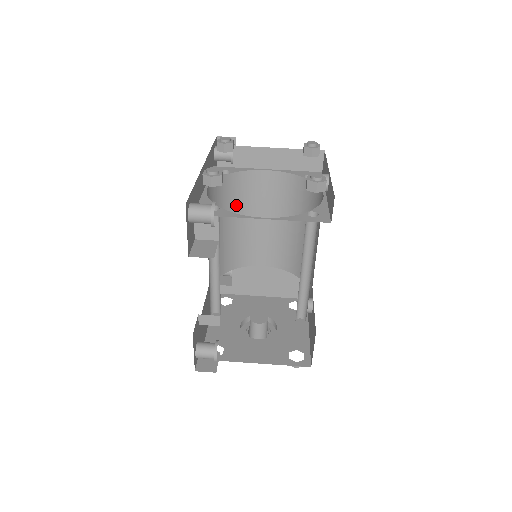
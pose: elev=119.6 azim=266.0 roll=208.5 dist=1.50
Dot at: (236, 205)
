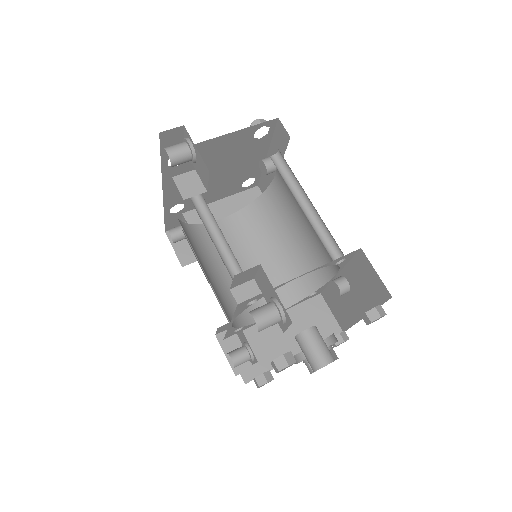
Dot at: (212, 254)
